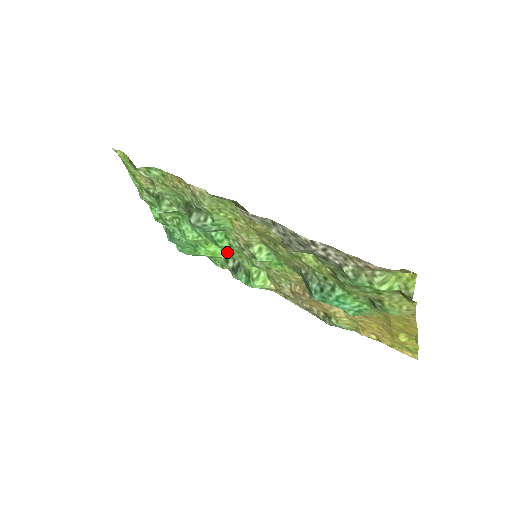
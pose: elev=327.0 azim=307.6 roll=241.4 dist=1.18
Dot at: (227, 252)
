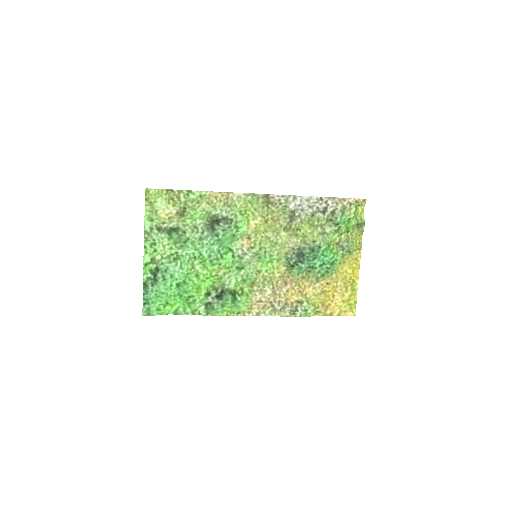
Dot at: (208, 287)
